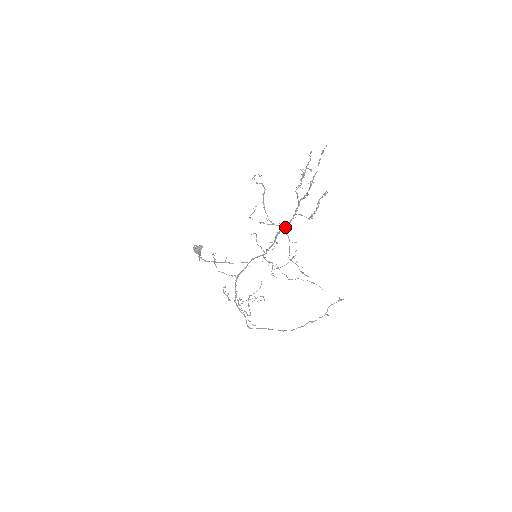
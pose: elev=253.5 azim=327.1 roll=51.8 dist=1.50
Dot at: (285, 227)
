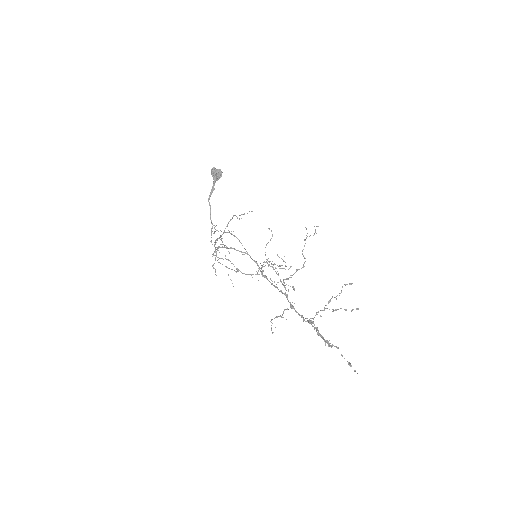
Dot at: (289, 302)
